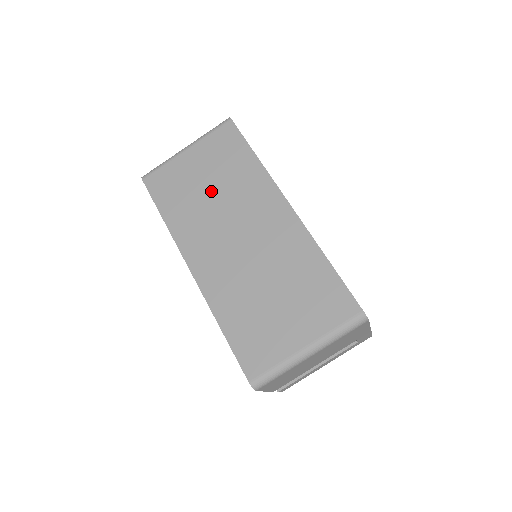
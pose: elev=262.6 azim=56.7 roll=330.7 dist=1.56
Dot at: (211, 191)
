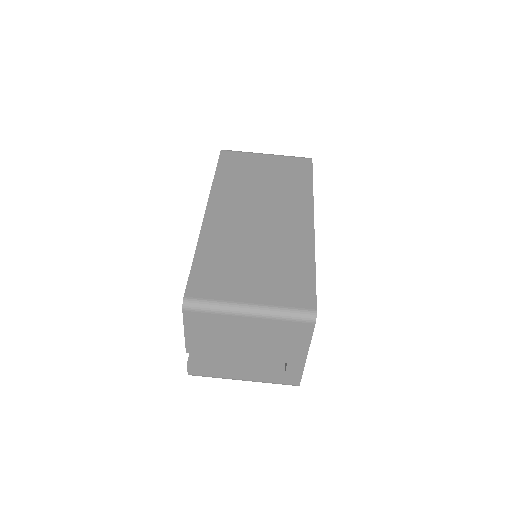
Dot at: (263, 182)
